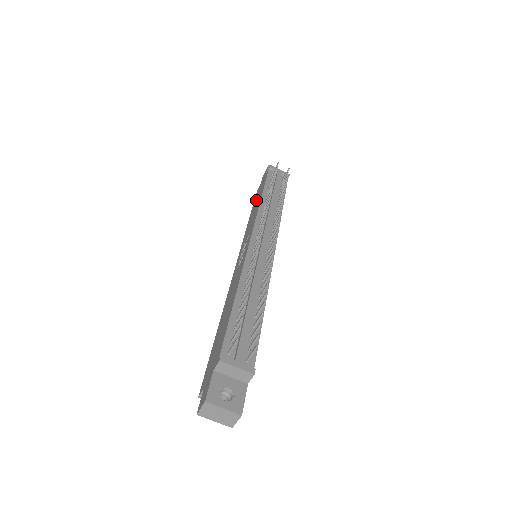
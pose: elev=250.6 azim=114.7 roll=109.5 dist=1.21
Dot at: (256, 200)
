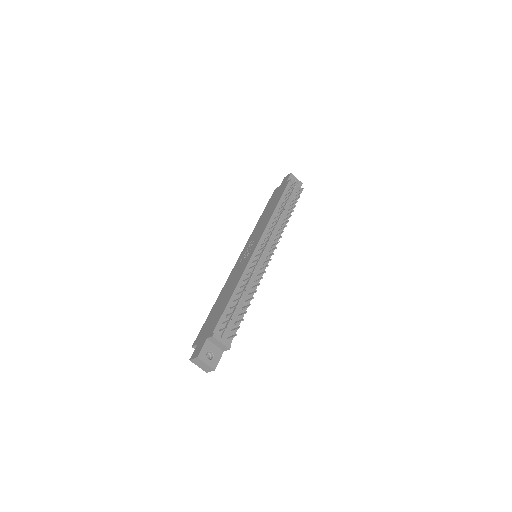
Dot at: (271, 203)
